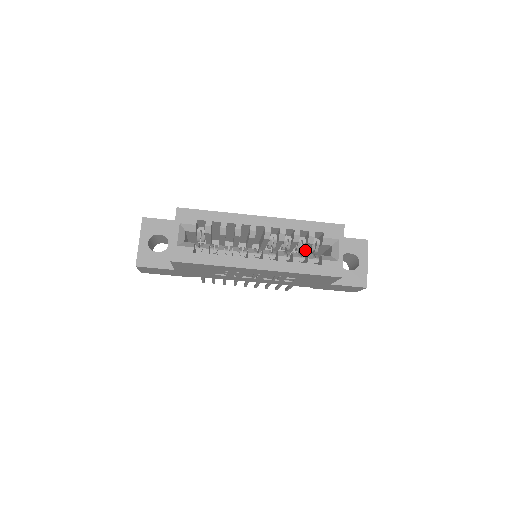
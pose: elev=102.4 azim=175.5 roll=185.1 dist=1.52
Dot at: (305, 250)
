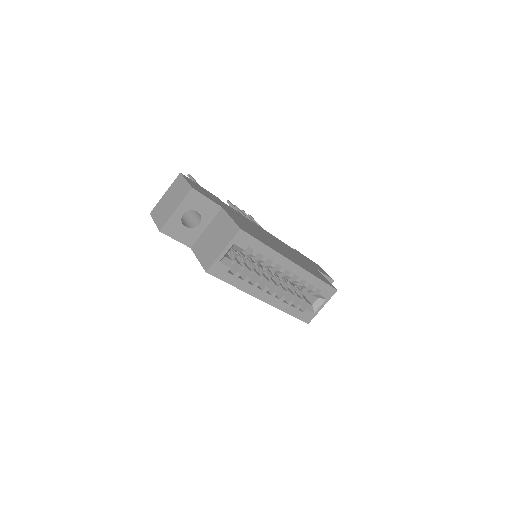
Dot at: occluded
